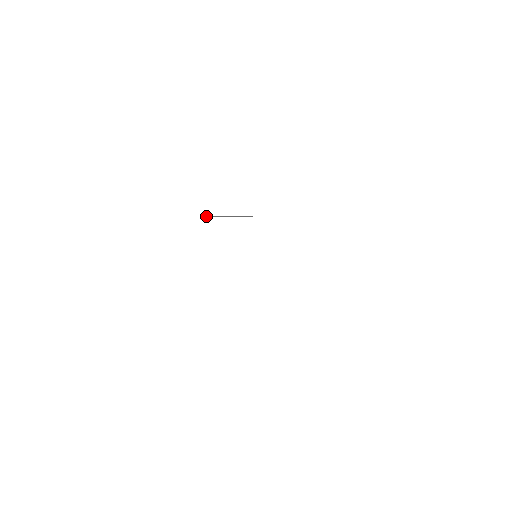
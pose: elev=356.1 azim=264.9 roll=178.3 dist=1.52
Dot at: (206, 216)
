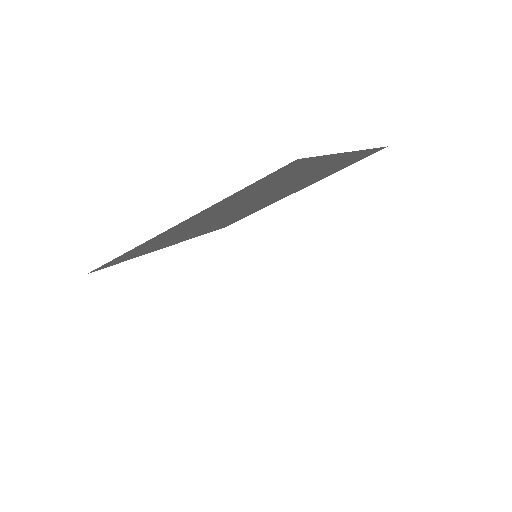
Dot at: (204, 228)
